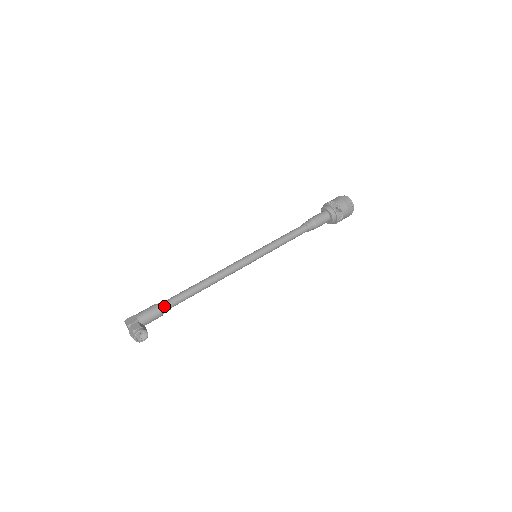
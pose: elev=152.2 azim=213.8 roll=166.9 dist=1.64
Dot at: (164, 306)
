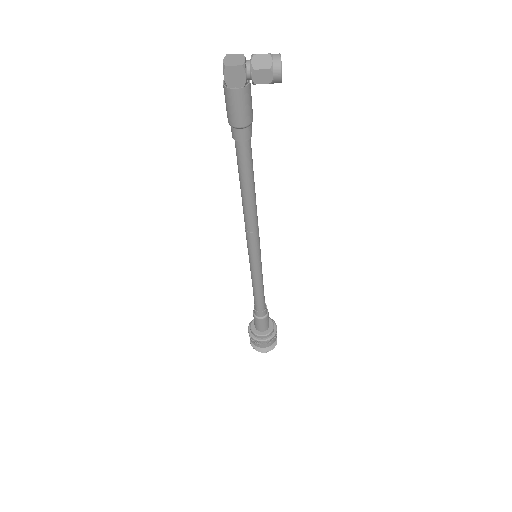
Dot at: occluded
